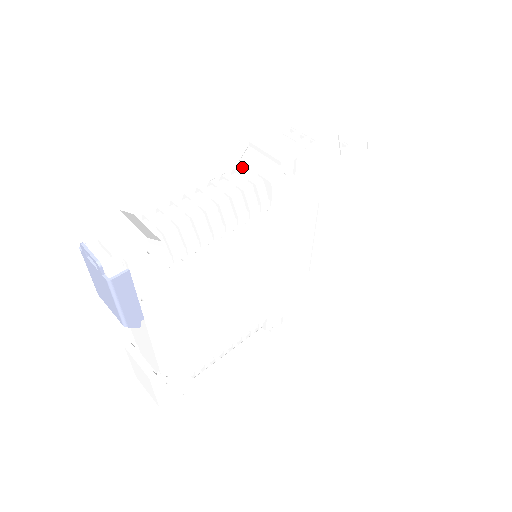
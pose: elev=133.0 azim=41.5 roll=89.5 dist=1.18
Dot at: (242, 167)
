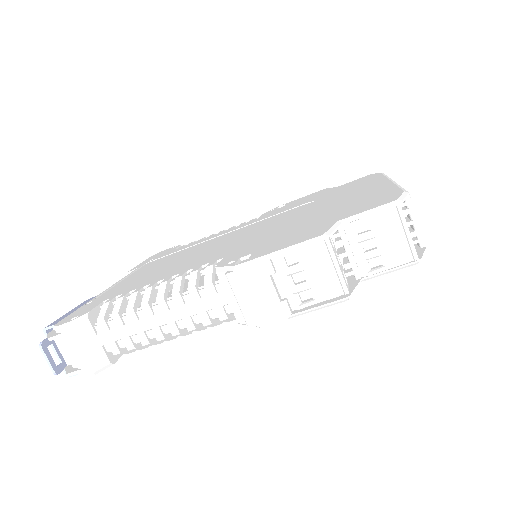
Dot at: (219, 275)
